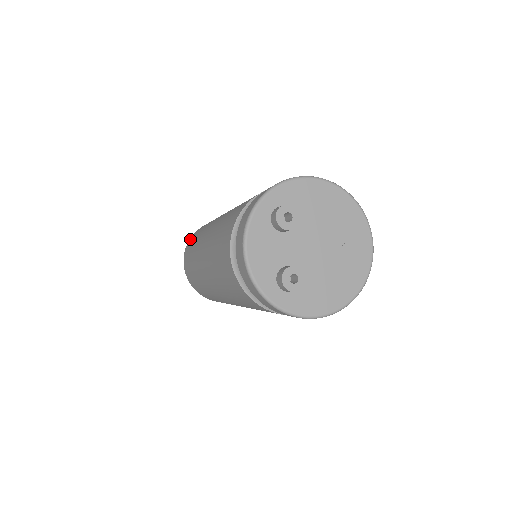
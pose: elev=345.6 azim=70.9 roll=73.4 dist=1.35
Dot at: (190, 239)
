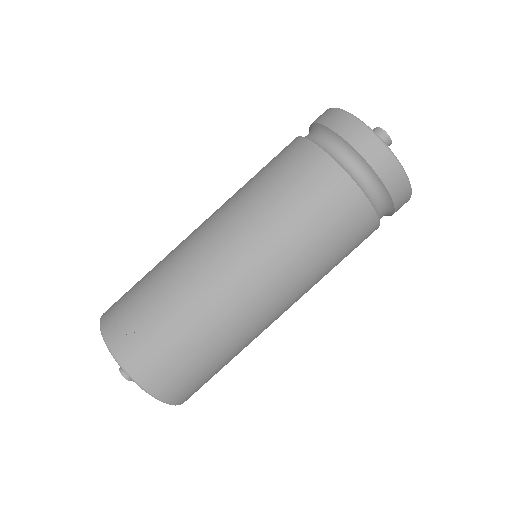
Dot at: occluded
